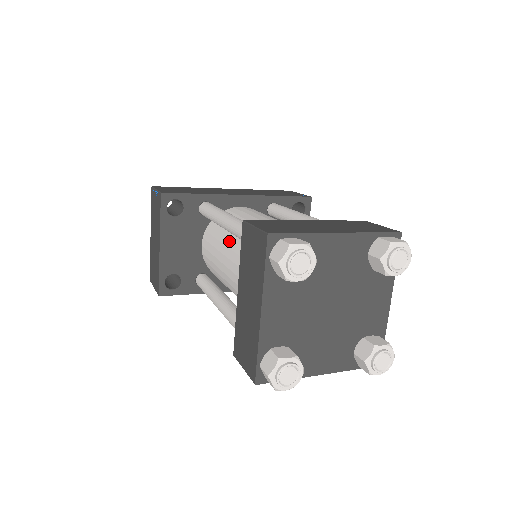
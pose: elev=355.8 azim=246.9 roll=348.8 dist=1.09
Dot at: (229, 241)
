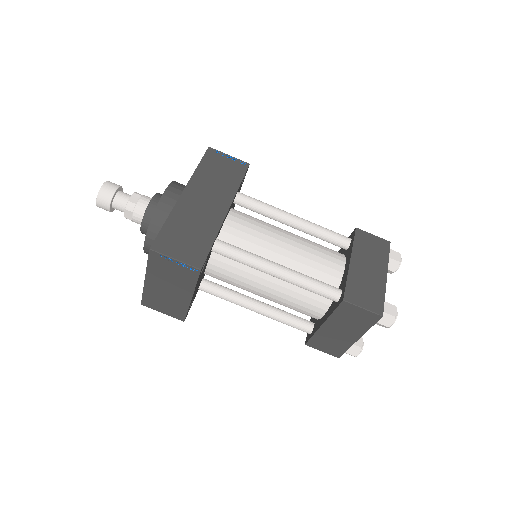
Dot at: (270, 277)
